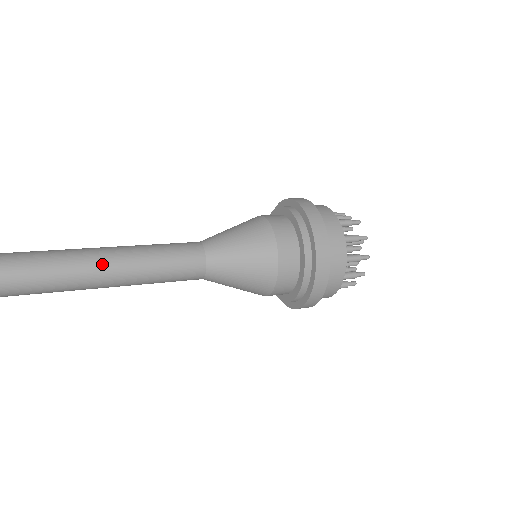
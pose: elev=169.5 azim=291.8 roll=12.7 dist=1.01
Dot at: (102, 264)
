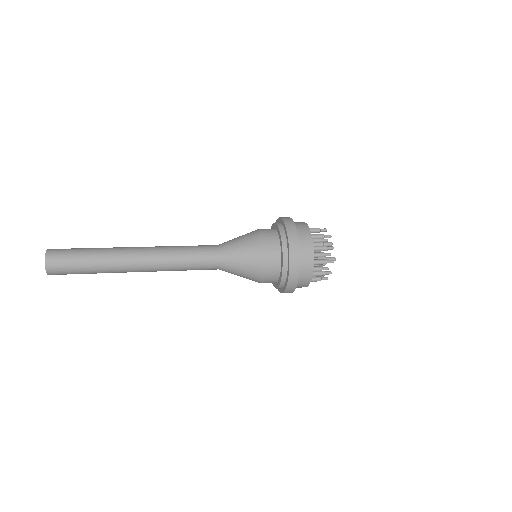
Dot at: (154, 247)
